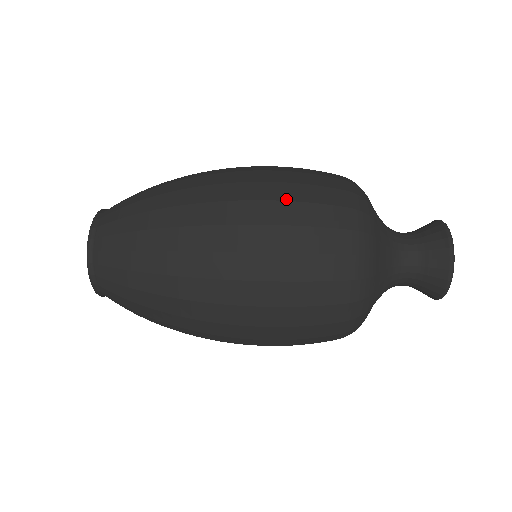
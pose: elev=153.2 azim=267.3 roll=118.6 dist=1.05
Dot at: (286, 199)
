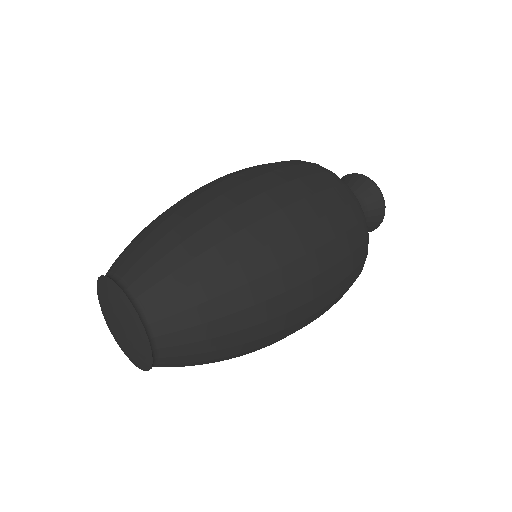
Dot at: (259, 166)
